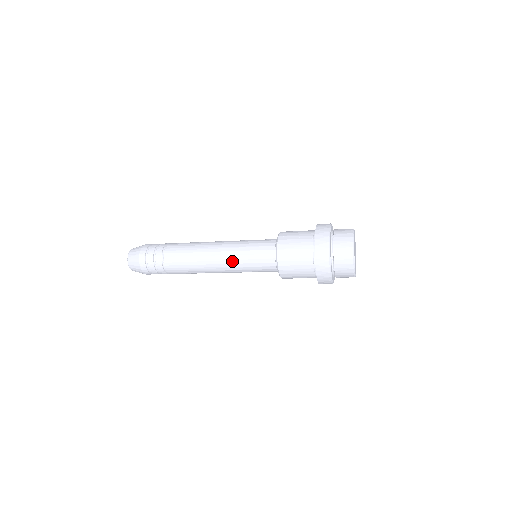
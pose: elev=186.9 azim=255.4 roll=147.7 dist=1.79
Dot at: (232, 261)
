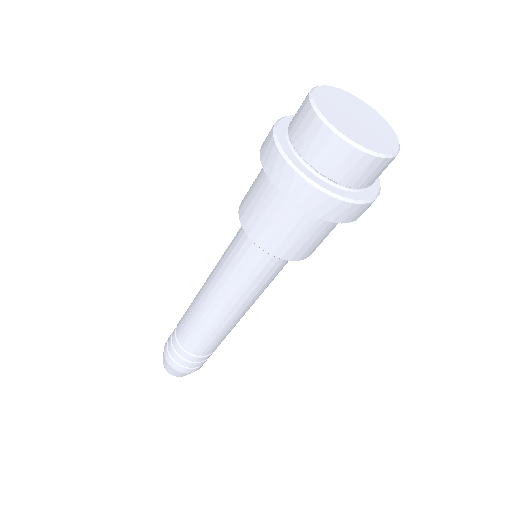
Dot at: (216, 270)
